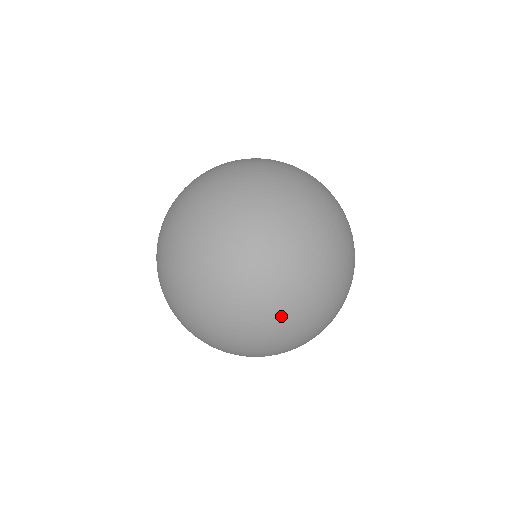
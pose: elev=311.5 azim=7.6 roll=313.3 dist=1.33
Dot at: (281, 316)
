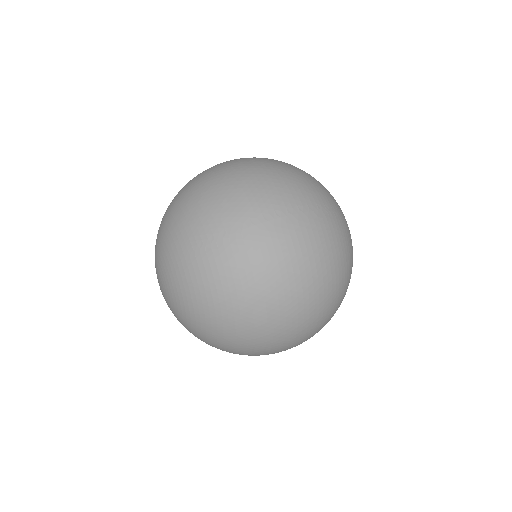
Dot at: (174, 270)
